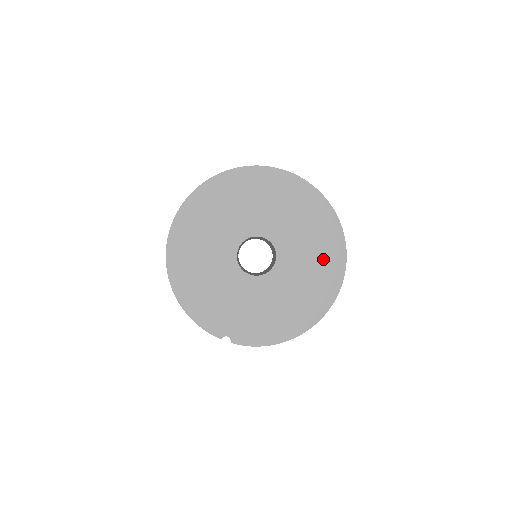
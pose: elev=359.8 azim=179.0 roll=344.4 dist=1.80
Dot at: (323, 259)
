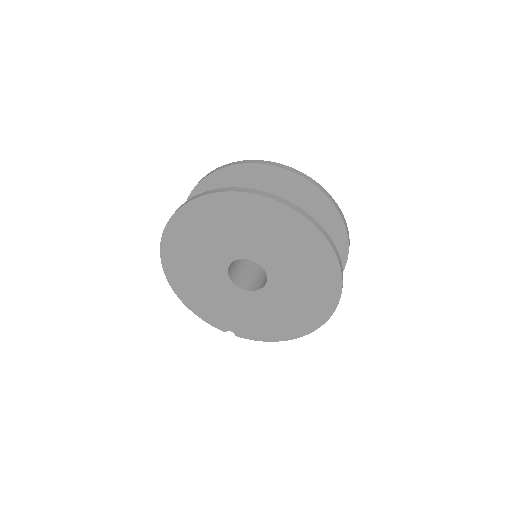
Dot at: (316, 283)
